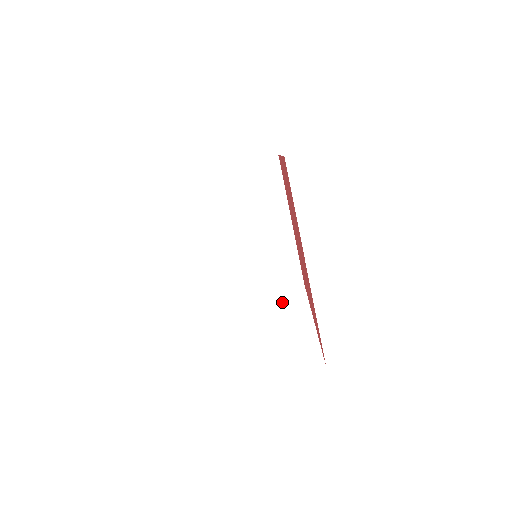
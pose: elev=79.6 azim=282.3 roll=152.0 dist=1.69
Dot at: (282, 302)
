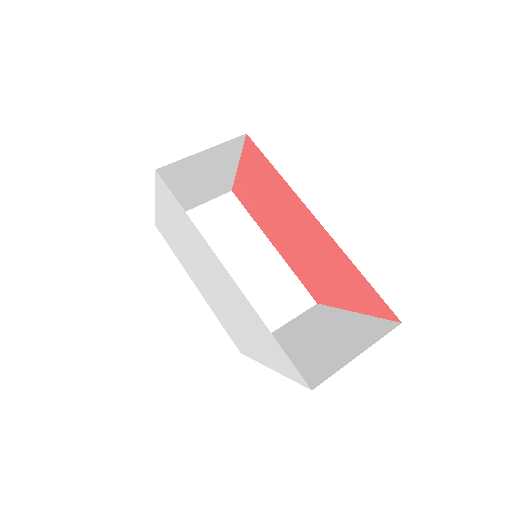
Dot at: (305, 321)
